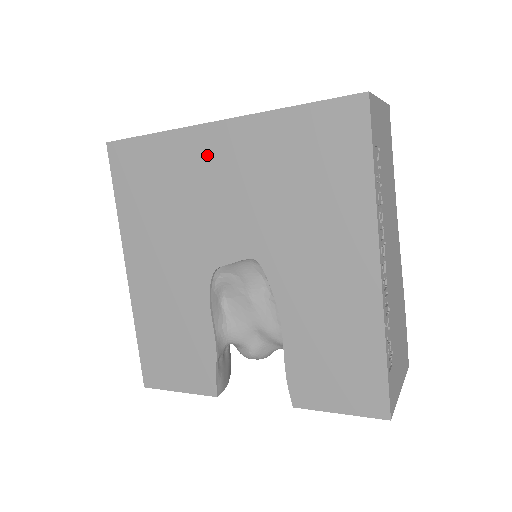
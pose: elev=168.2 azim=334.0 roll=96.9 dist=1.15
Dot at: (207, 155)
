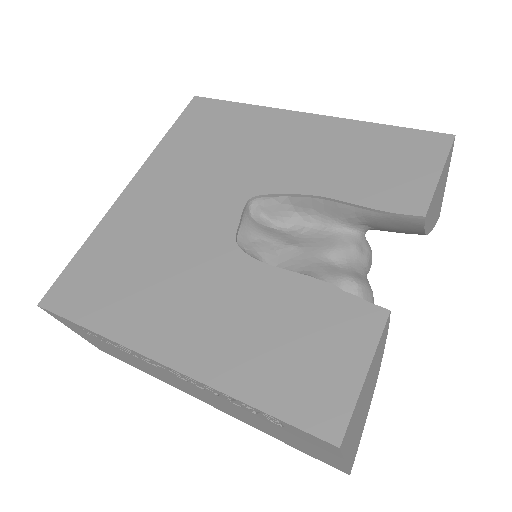
Dot at: (139, 206)
